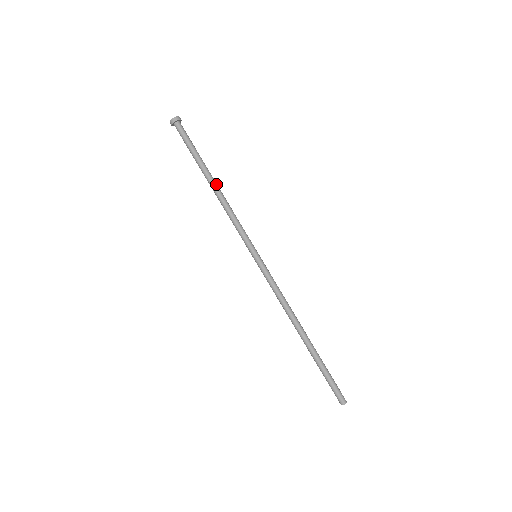
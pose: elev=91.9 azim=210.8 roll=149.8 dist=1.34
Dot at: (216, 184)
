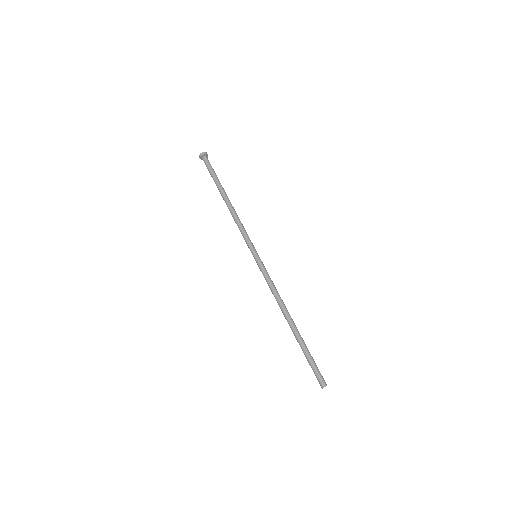
Dot at: occluded
